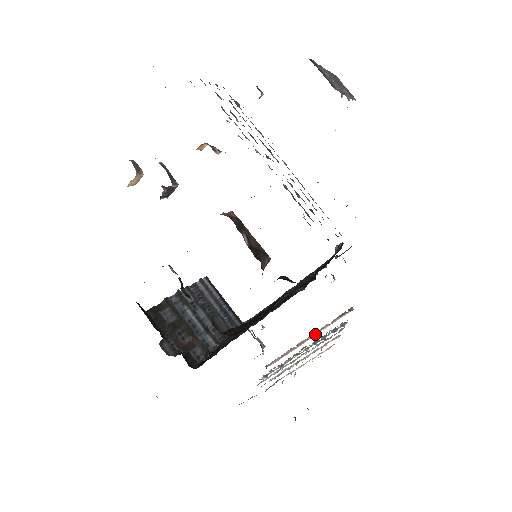
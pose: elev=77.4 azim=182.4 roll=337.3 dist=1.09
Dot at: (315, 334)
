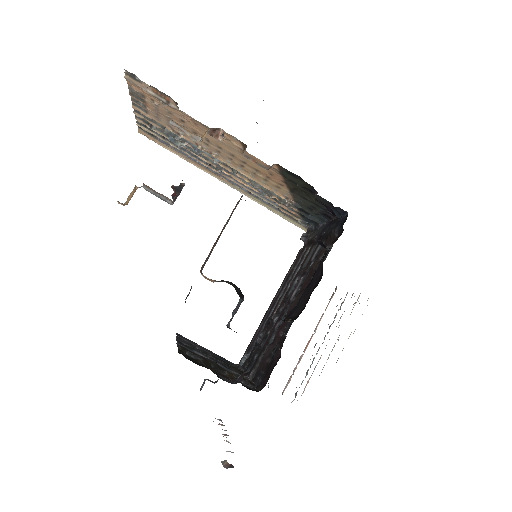
Dot at: (314, 331)
